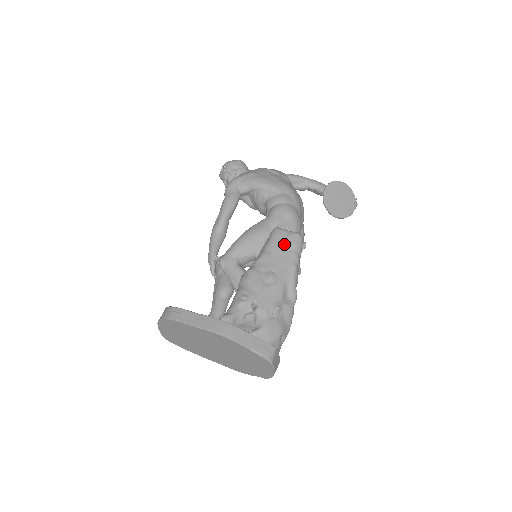
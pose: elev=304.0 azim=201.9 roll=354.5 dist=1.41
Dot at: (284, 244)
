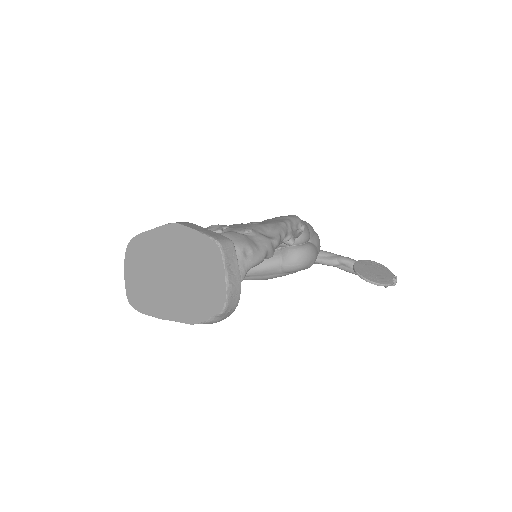
Dot at: (279, 217)
